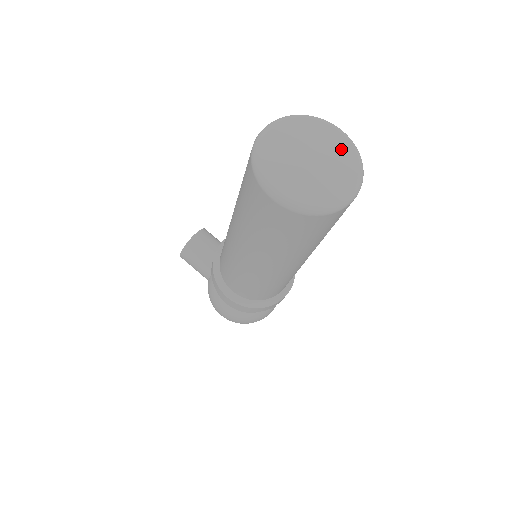
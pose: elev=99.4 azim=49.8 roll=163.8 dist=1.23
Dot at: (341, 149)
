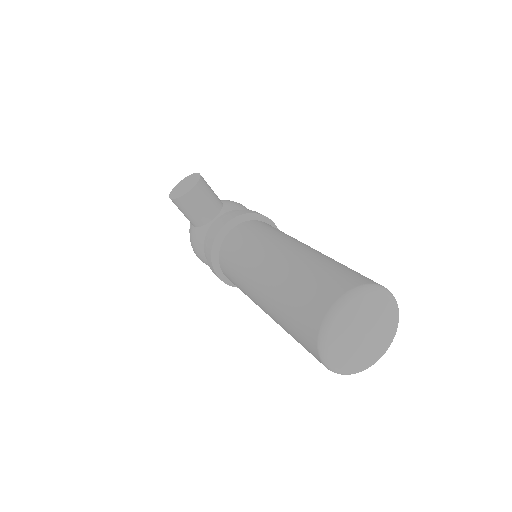
Dot at: (388, 322)
